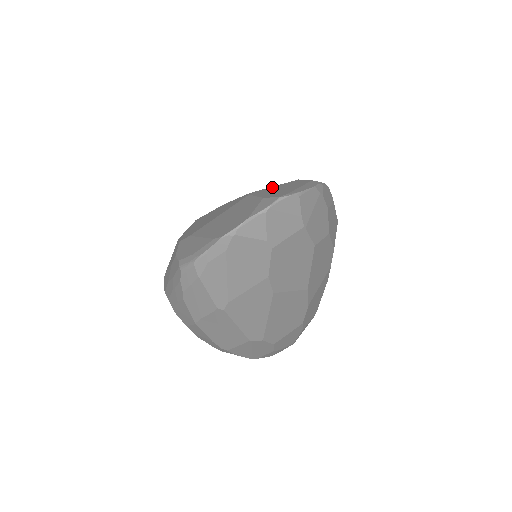
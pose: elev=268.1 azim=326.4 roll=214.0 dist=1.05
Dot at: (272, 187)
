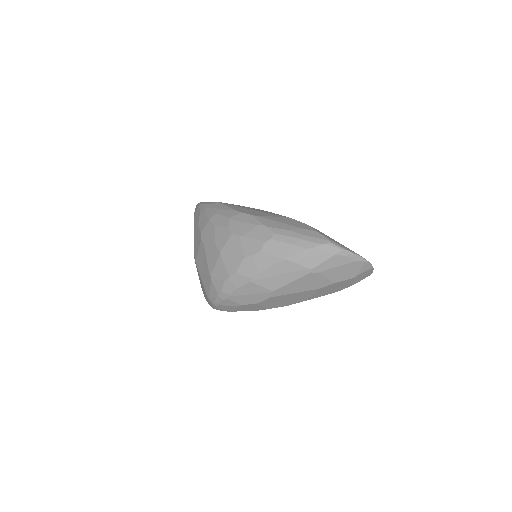
Dot at: occluded
